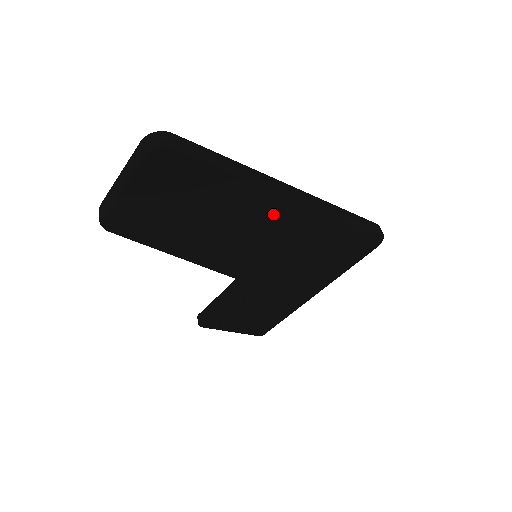
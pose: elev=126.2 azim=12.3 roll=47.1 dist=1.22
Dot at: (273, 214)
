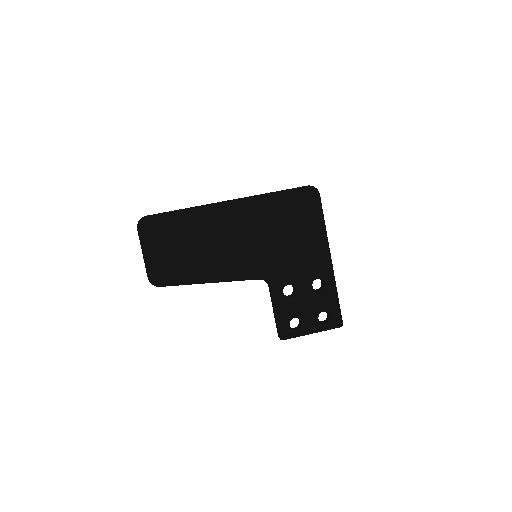
Dot at: (227, 218)
